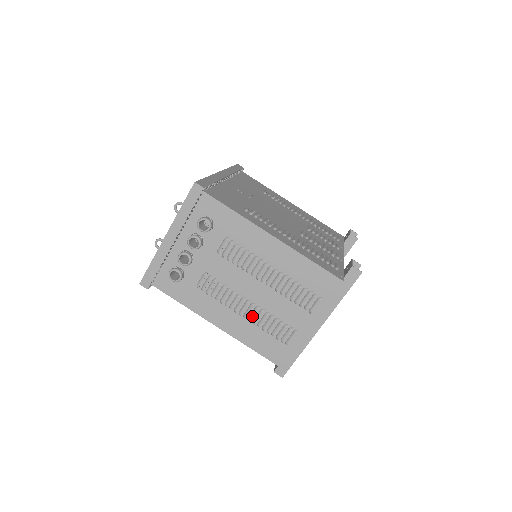
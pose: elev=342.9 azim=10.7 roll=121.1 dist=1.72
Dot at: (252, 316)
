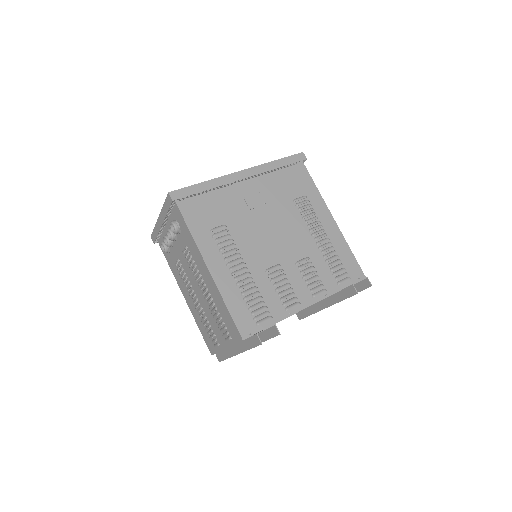
Dot at: (198, 311)
